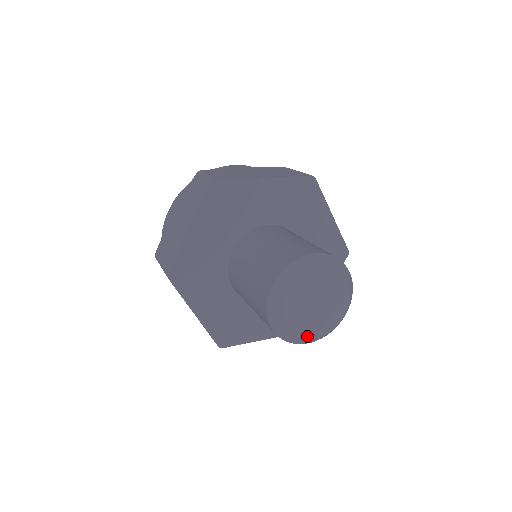
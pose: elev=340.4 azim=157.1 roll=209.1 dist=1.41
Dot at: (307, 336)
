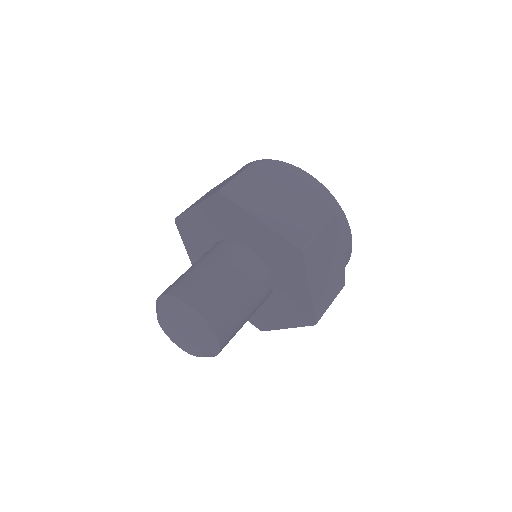
Dot at: (173, 340)
